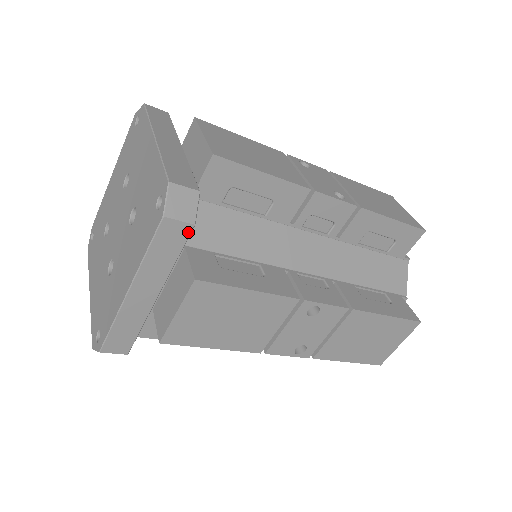
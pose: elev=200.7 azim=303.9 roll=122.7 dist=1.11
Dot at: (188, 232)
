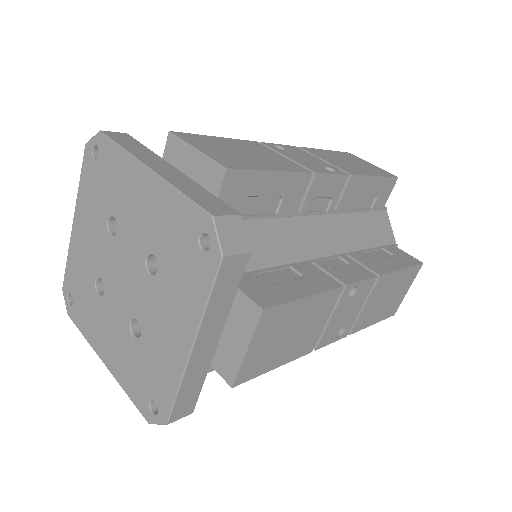
Dot at: (245, 263)
